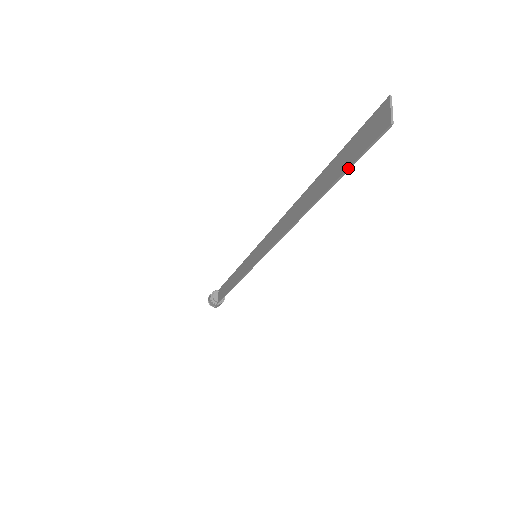
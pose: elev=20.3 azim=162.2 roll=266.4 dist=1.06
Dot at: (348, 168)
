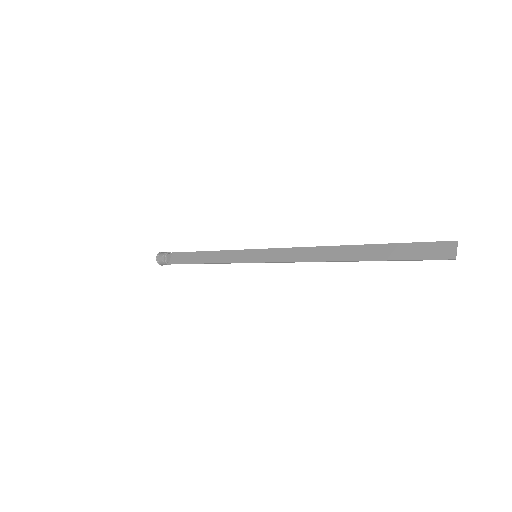
Dot at: (405, 260)
